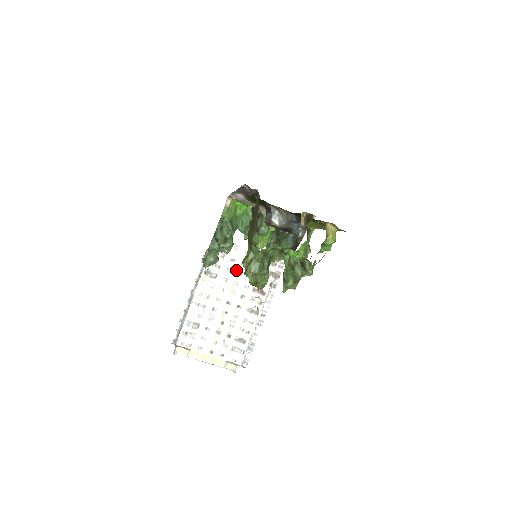
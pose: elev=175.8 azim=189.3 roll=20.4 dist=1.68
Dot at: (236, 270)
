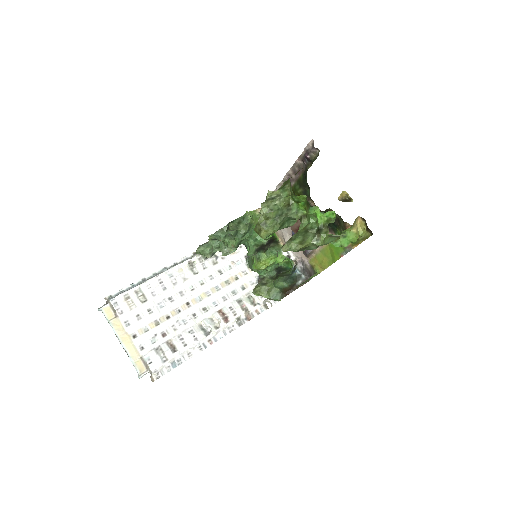
Dot at: (217, 283)
